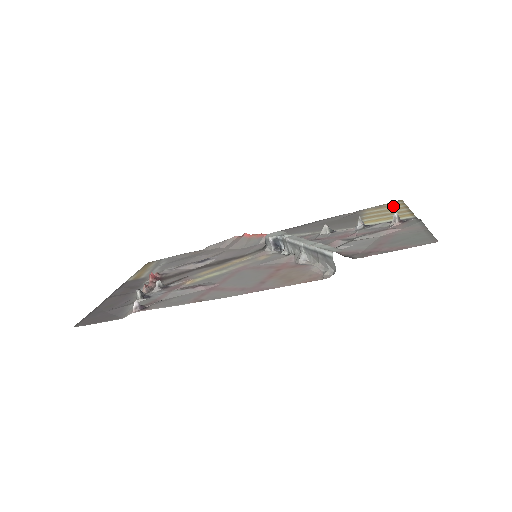
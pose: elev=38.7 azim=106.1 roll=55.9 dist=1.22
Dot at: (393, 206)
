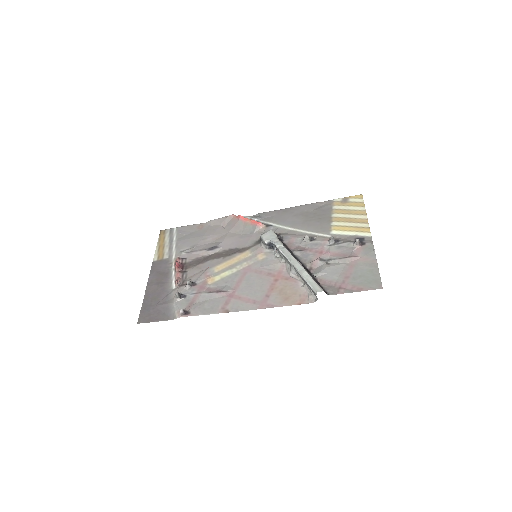
Dot at: (355, 206)
